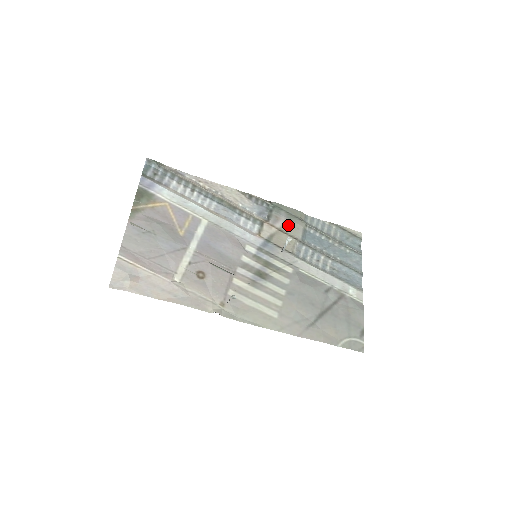
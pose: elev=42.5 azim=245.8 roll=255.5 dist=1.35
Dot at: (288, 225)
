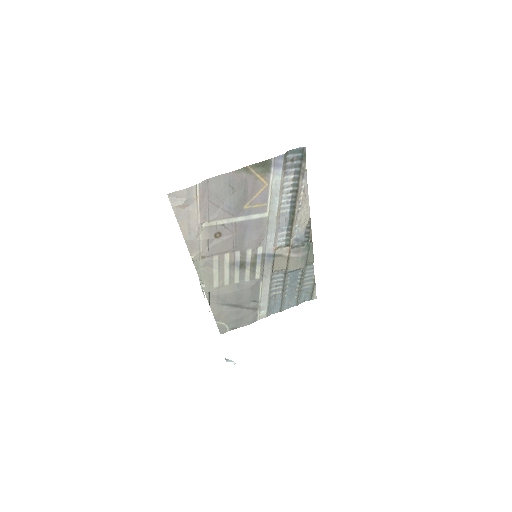
Dot at: (296, 260)
